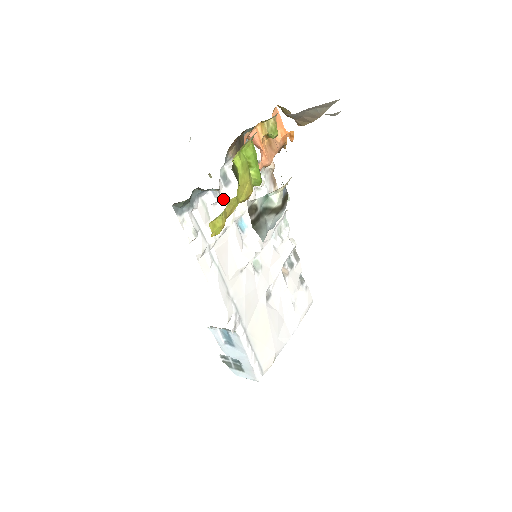
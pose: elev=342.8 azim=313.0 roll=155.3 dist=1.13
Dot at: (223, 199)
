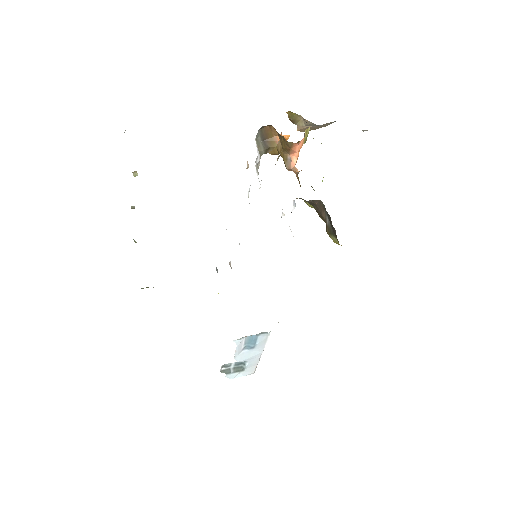
Dot at: occluded
